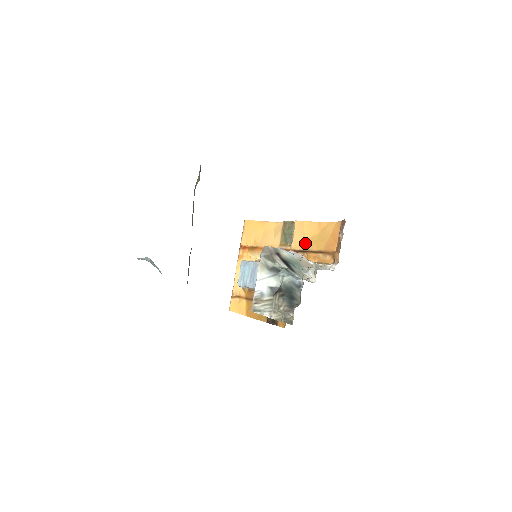
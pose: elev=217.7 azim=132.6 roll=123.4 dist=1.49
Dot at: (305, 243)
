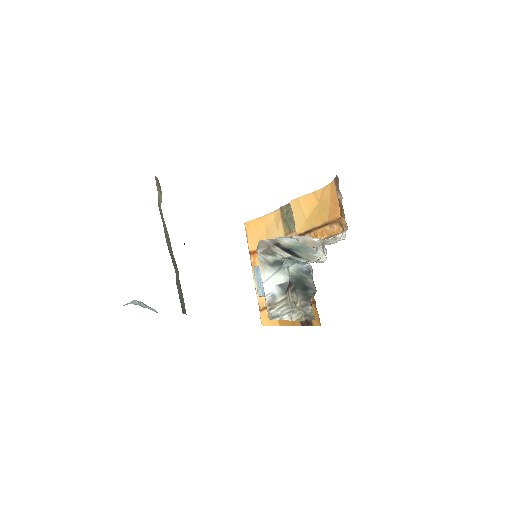
Dot at: (308, 221)
